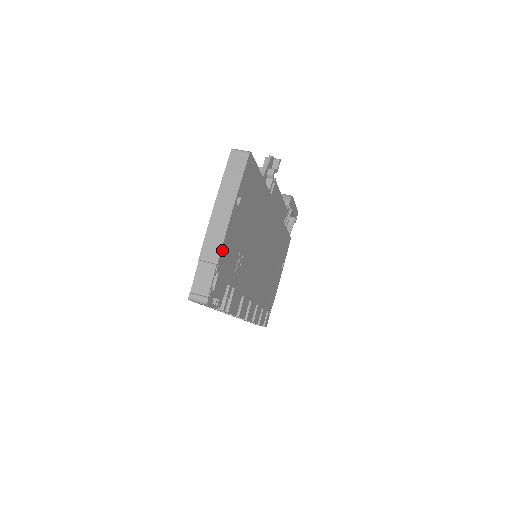
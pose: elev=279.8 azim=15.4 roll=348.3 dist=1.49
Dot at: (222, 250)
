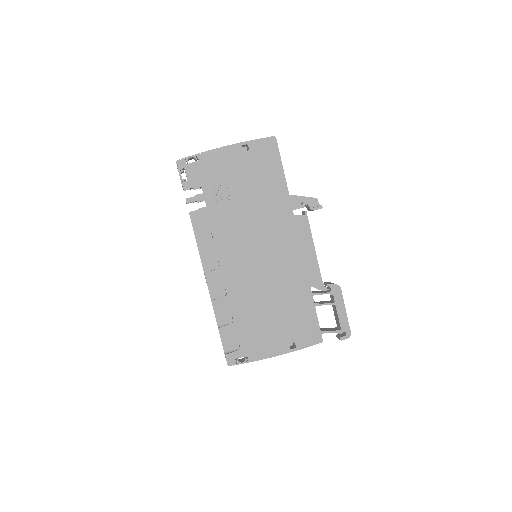
Dot at: (211, 152)
